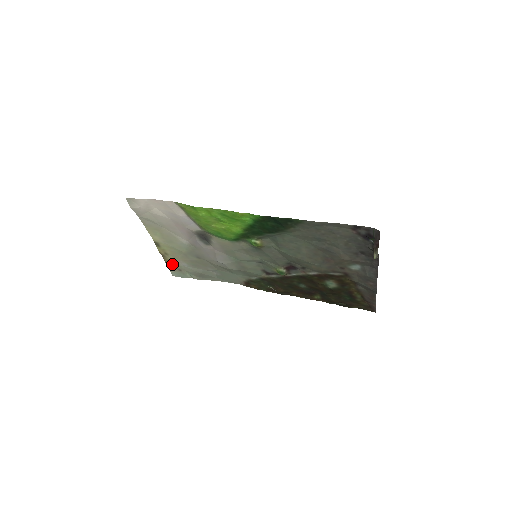
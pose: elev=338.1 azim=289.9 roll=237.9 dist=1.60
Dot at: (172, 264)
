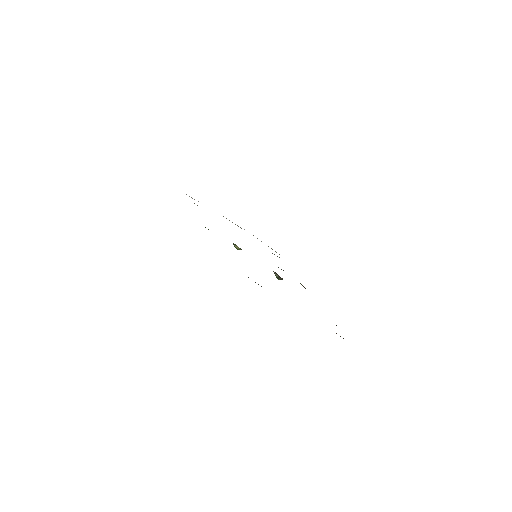
Dot at: (261, 241)
